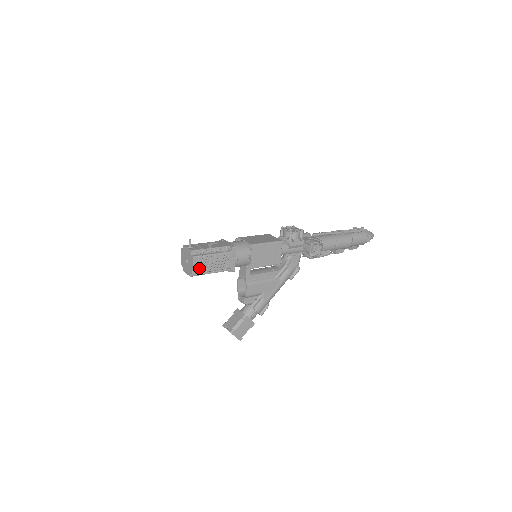
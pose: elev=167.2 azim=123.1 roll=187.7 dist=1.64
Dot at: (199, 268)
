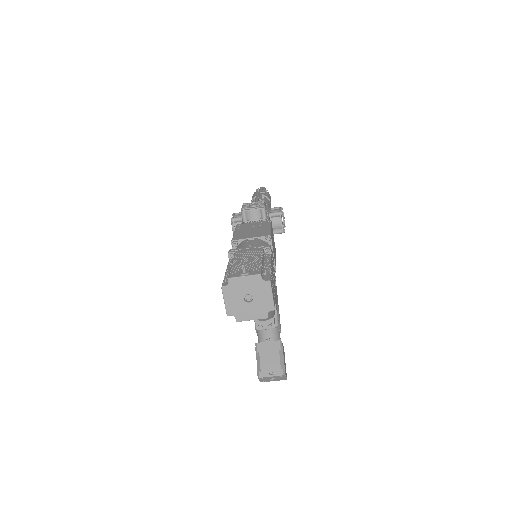
Dot at: (273, 296)
